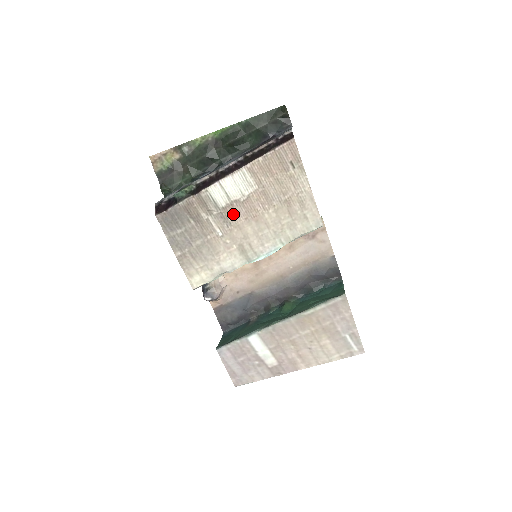
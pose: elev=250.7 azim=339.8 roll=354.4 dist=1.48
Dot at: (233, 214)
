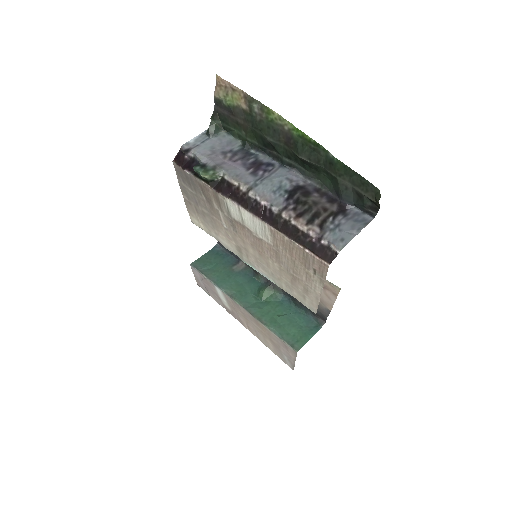
Dot at: (242, 231)
